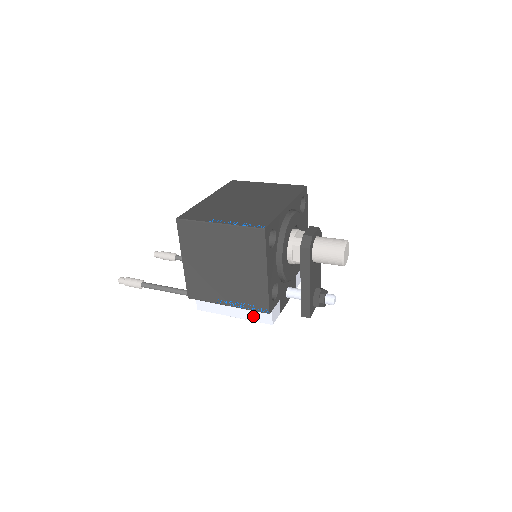
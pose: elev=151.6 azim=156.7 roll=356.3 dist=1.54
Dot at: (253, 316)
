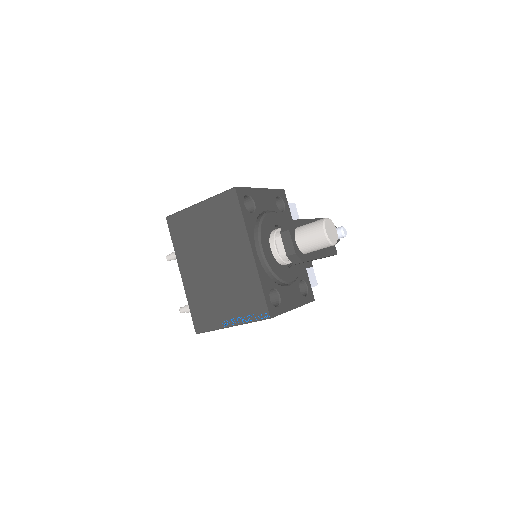
Dot at: occluded
